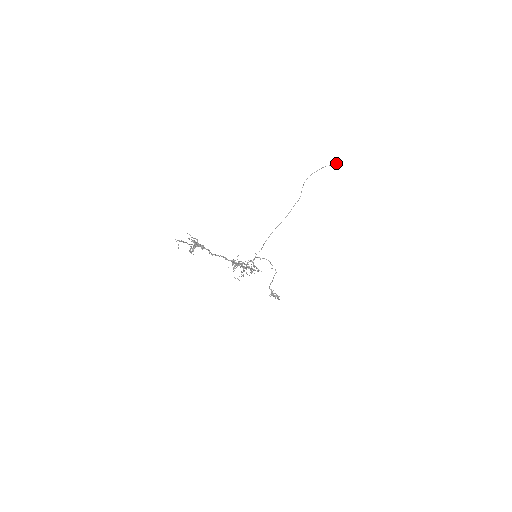
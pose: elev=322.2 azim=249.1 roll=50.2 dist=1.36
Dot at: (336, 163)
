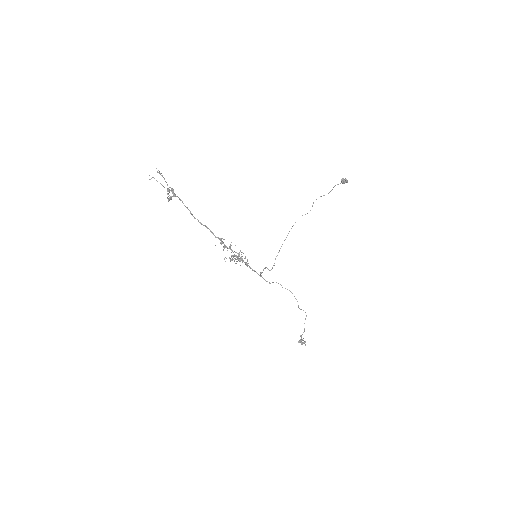
Dot at: (343, 182)
